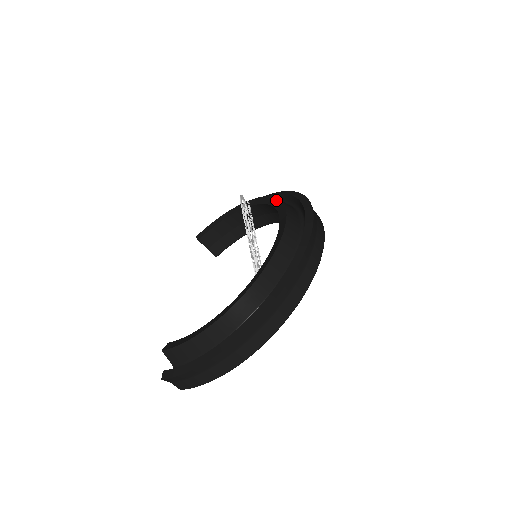
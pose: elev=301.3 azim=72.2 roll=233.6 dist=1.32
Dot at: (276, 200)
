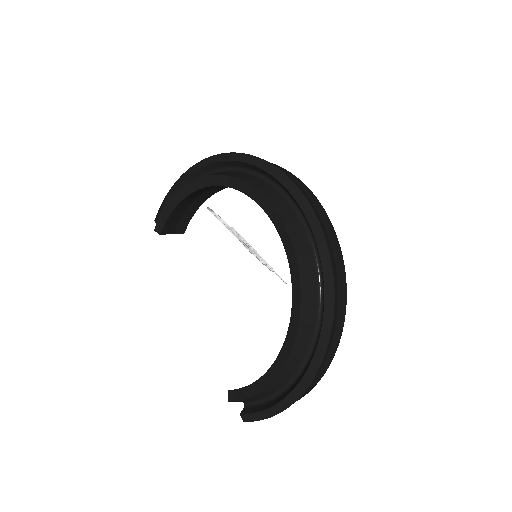
Dot at: (247, 187)
